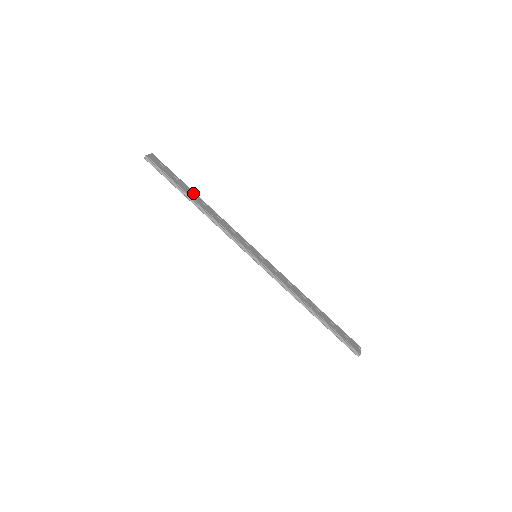
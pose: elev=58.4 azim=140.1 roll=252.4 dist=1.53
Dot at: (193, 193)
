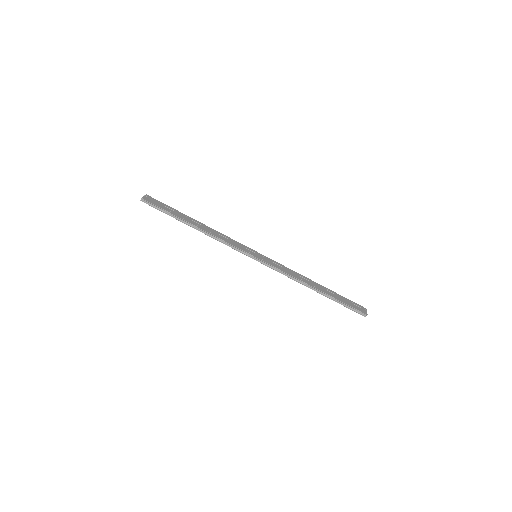
Dot at: (189, 218)
